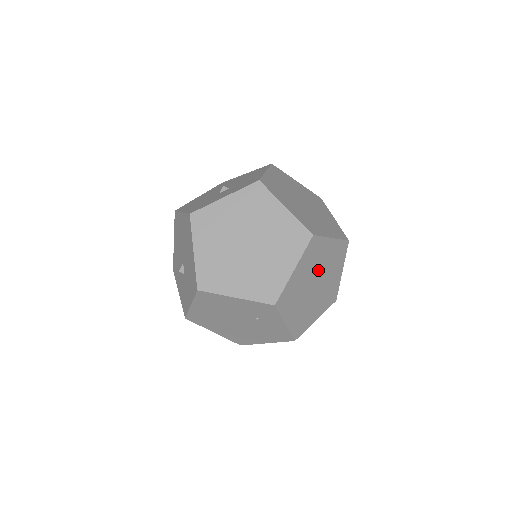
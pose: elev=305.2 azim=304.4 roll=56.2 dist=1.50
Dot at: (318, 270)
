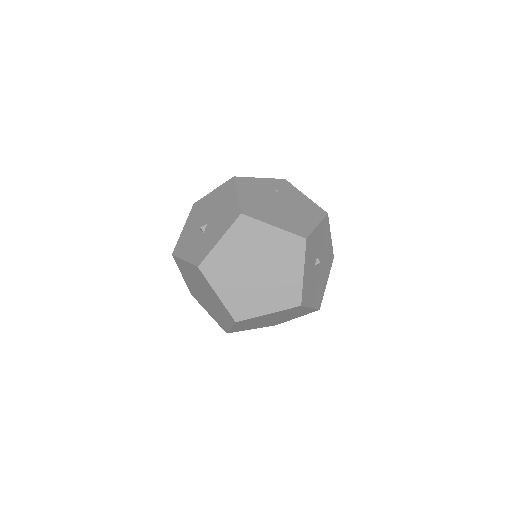
Dot at: (267, 319)
